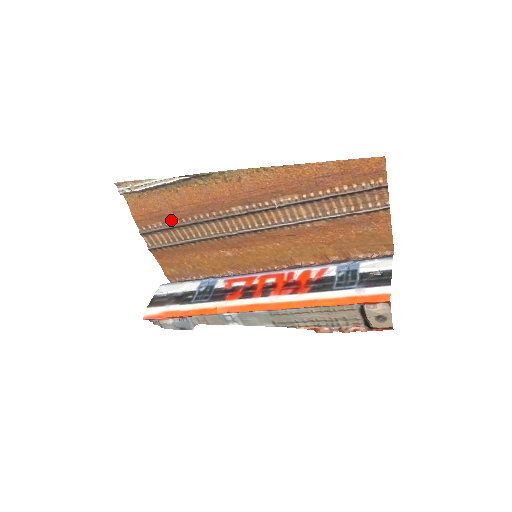
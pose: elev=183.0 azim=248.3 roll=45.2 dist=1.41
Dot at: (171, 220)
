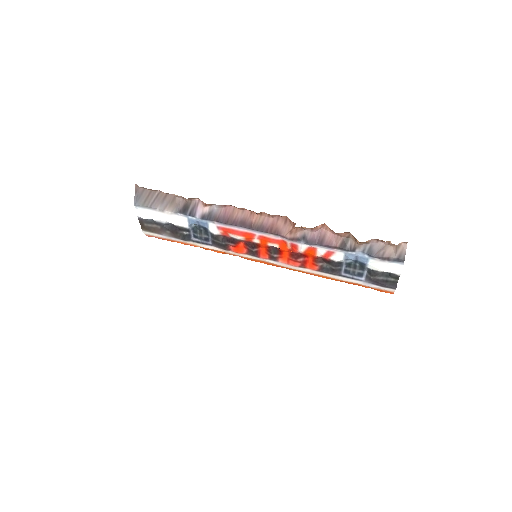
Dot at: occluded
